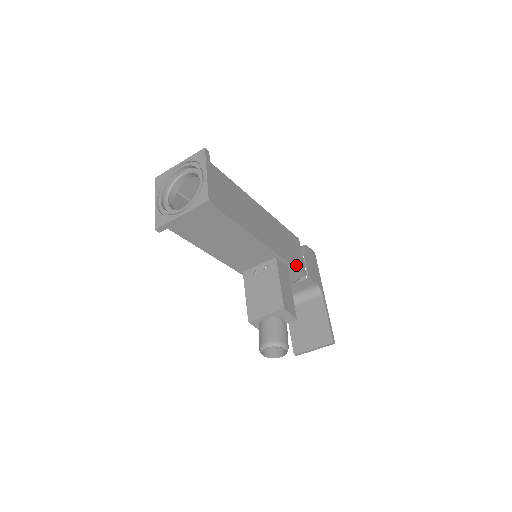
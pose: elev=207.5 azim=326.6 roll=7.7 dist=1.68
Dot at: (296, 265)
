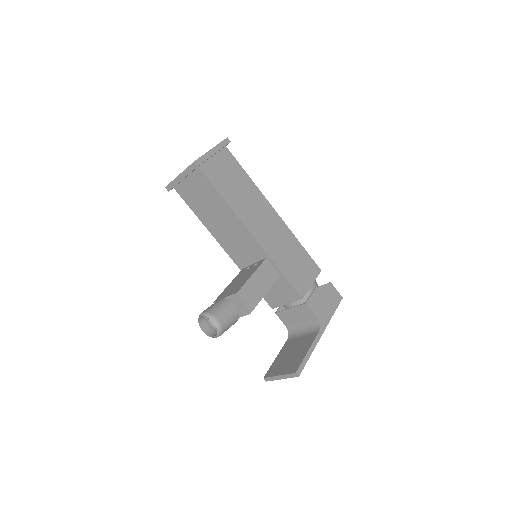
Dot at: (292, 281)
